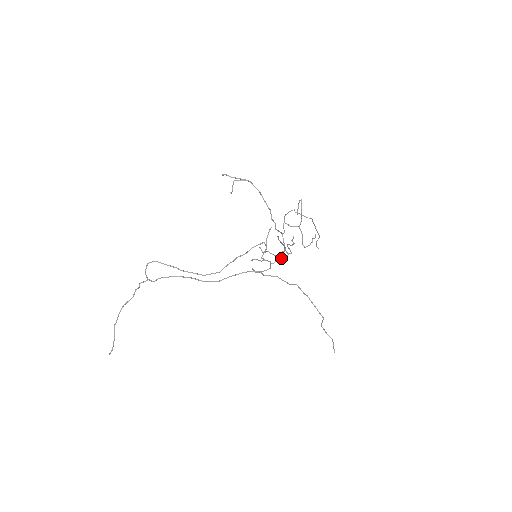
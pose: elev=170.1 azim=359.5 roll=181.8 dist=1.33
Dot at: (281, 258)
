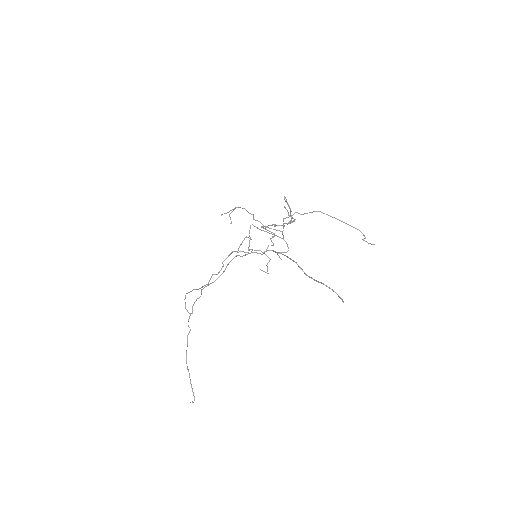
Dot at: (272, 245)
